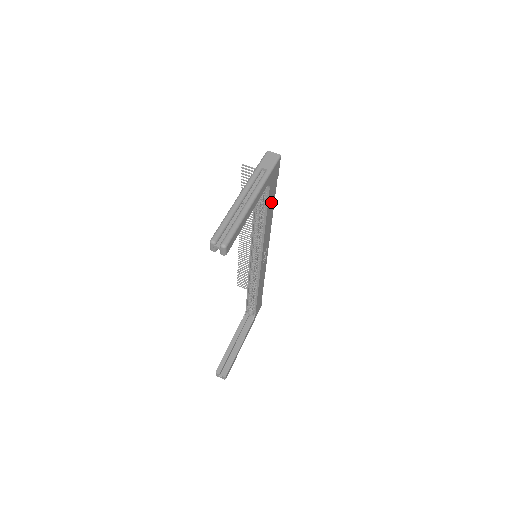
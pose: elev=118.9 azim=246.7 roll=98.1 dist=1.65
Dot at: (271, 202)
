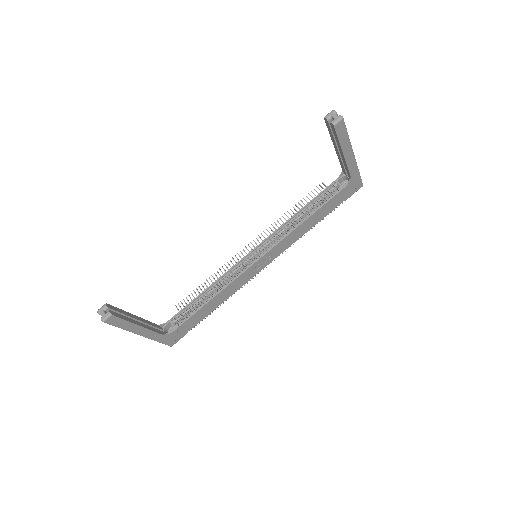
Dot at: (325, 210)
